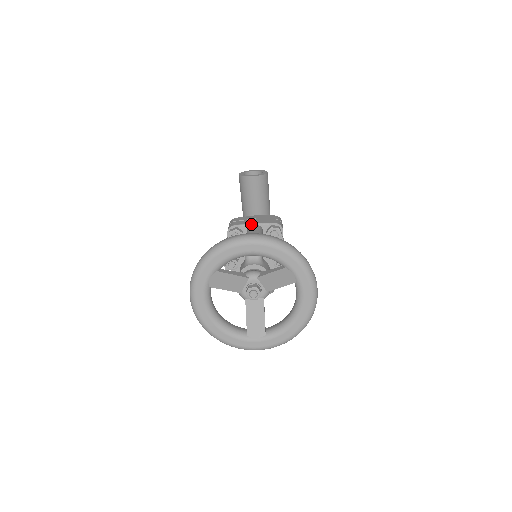
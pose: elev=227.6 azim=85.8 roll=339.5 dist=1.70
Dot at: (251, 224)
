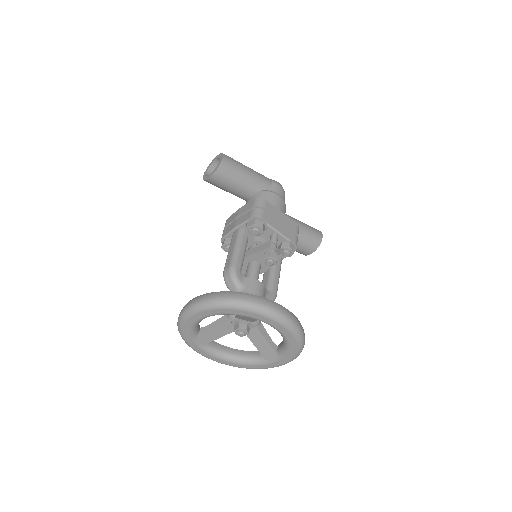
Dot at: (233, 230)
